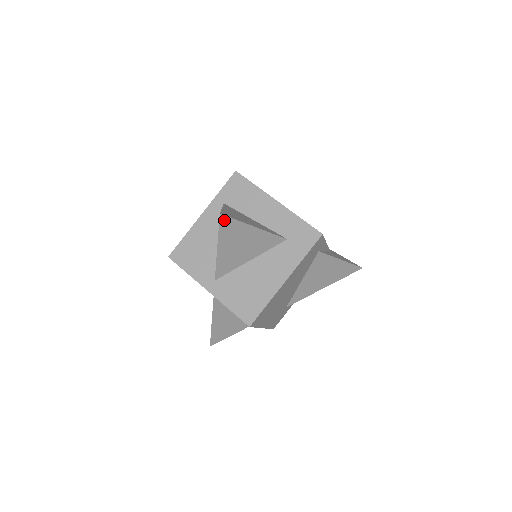
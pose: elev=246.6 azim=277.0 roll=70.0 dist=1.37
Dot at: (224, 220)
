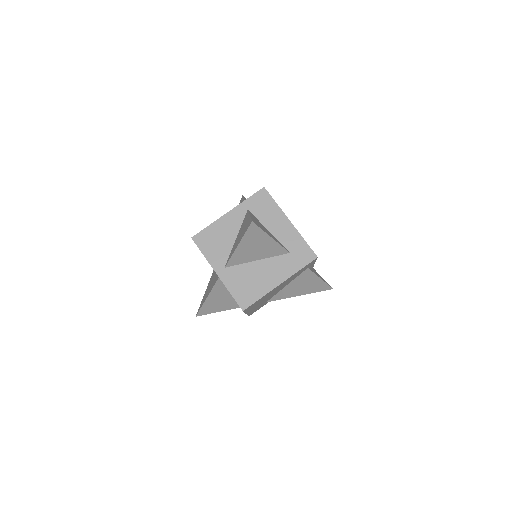
Dot at: (253, 227)
